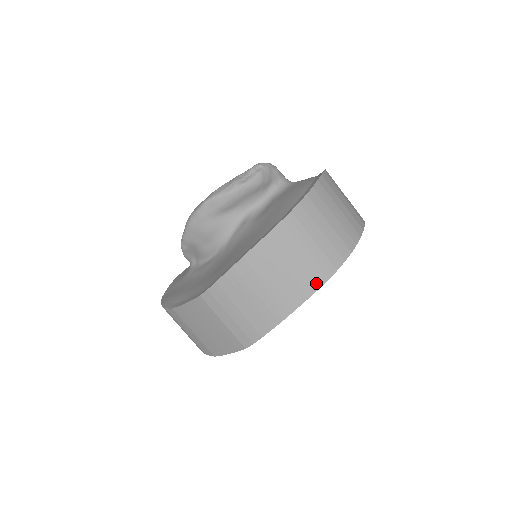
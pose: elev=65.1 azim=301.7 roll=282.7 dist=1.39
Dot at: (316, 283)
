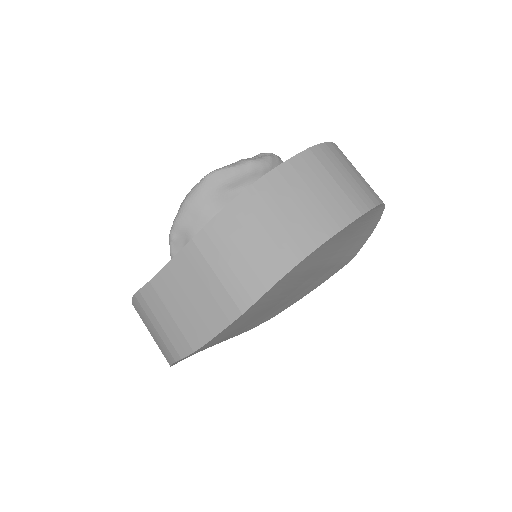
Dot at: (338, 223)
